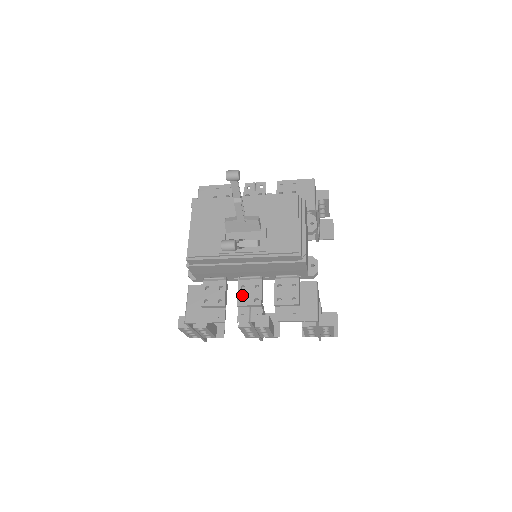
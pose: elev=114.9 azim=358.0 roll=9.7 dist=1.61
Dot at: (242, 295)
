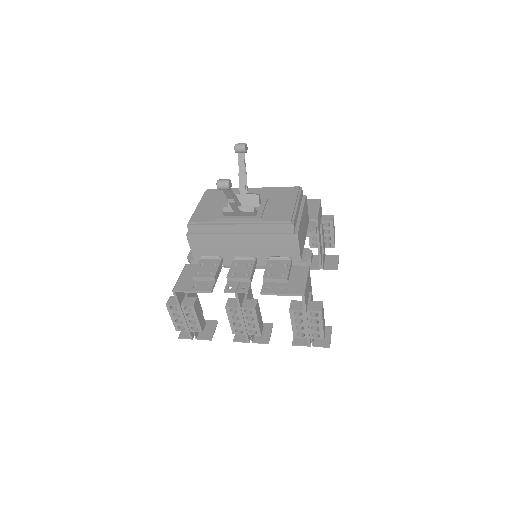
Dot at: (233, 270)
